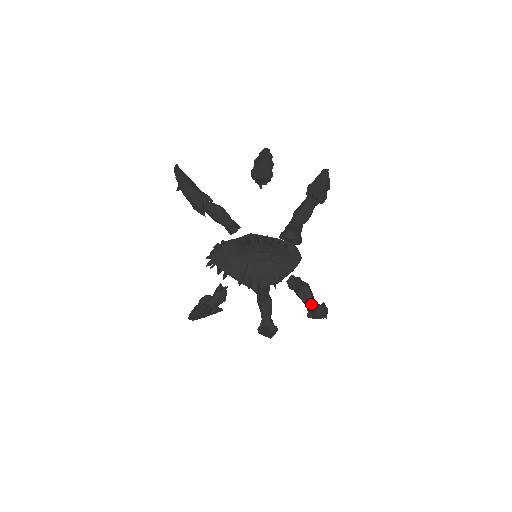
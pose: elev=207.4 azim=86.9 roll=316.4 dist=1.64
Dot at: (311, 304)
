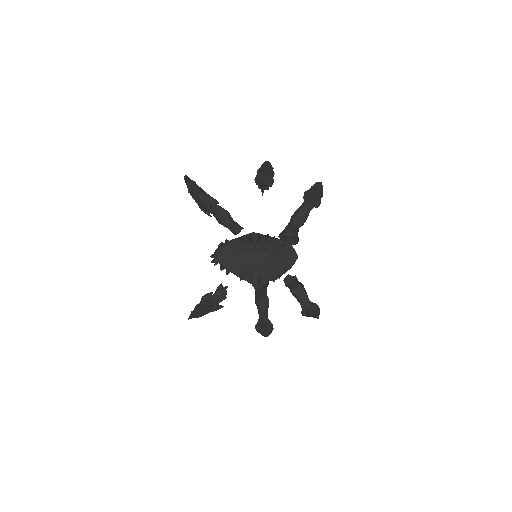
Dot at: (305, 302)
